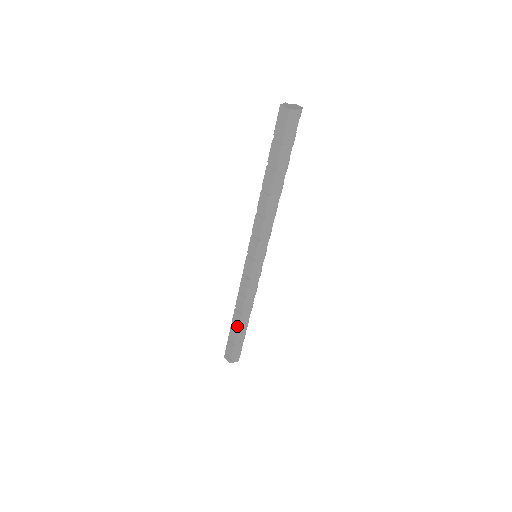
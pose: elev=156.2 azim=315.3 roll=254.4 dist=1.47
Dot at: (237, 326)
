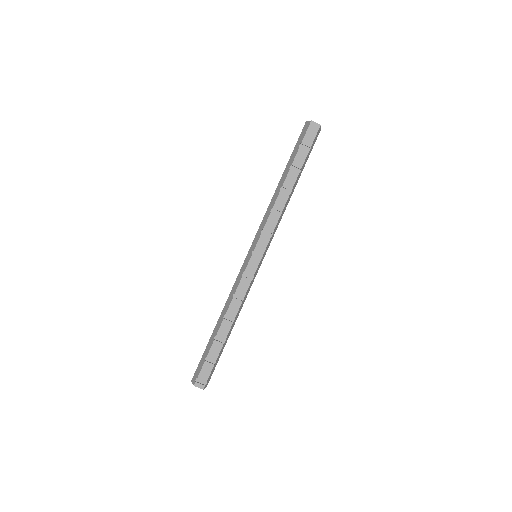
Dot at: (225, 337)
